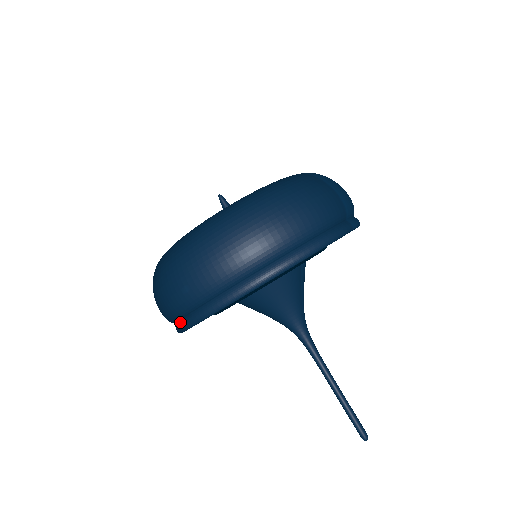
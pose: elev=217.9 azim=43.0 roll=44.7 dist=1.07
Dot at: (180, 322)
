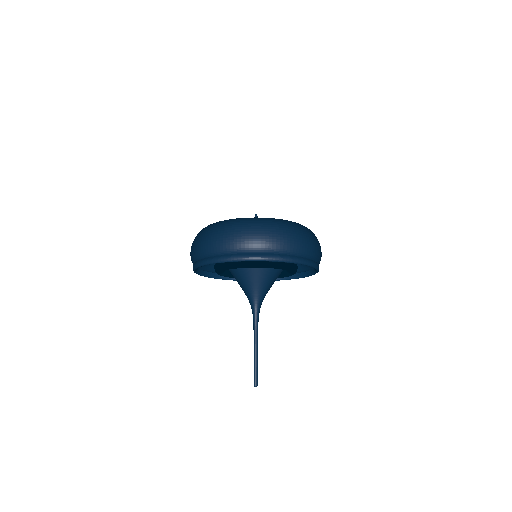
Dot at: (229, 255)
